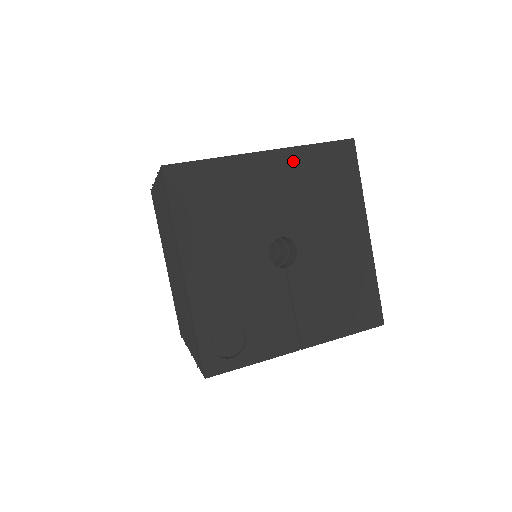
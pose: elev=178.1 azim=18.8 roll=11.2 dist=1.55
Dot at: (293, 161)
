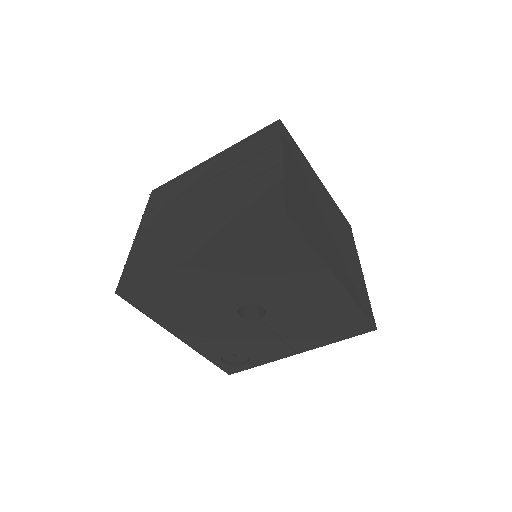
Dot at: (225, 255)
